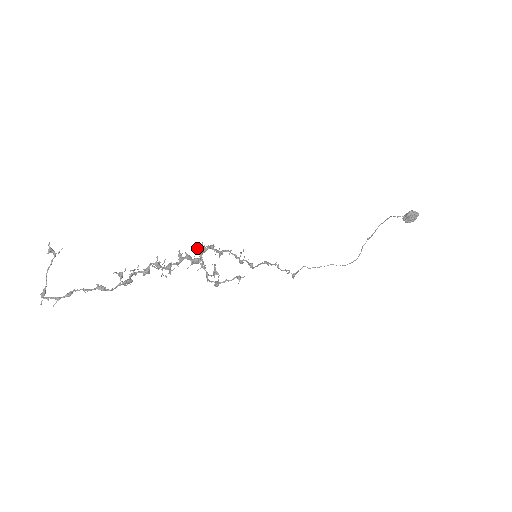
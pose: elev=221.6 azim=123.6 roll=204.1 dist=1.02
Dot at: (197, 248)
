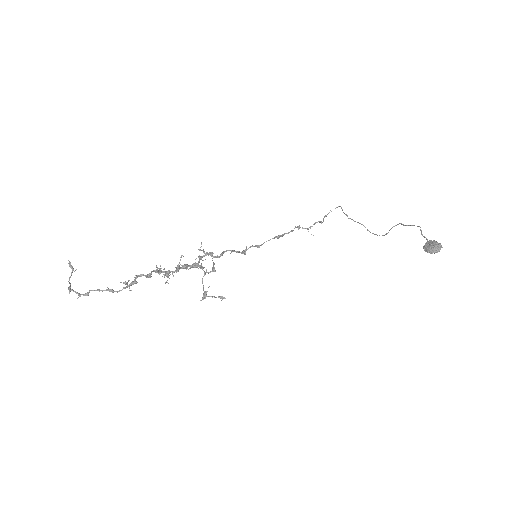
Dot at: (195, 259)
